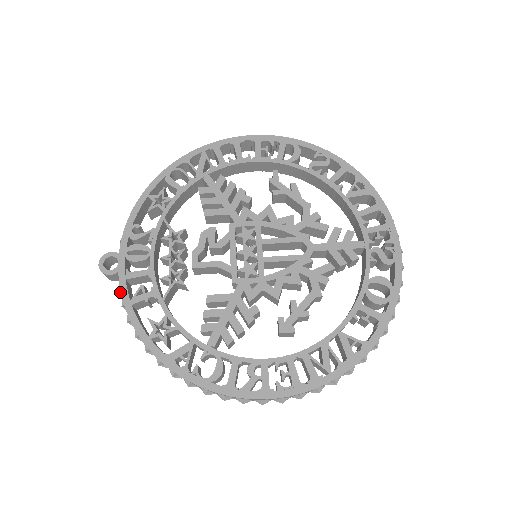
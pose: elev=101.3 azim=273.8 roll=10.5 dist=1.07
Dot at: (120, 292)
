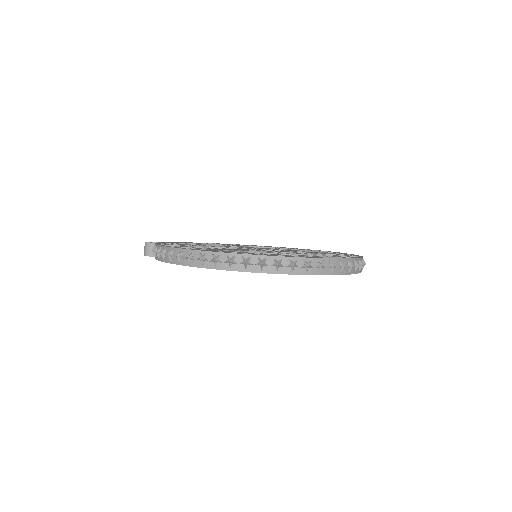
Dot at: occluded
